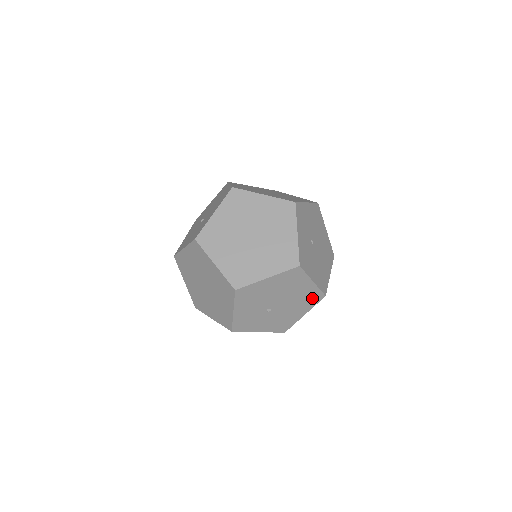
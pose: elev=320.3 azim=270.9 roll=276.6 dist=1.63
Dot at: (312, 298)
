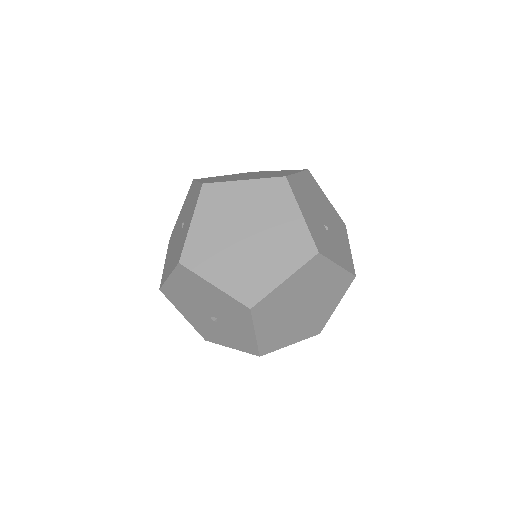
Dot at: occluded
